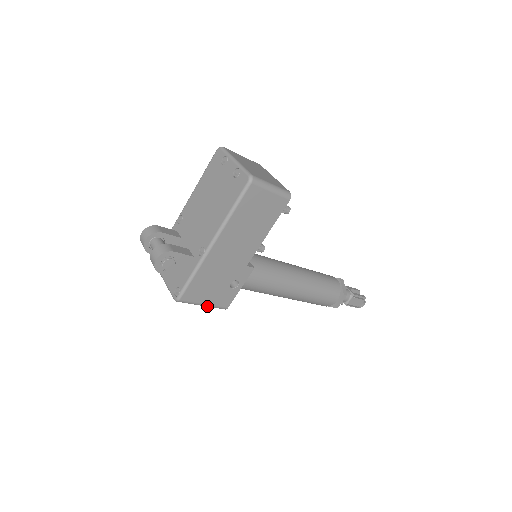
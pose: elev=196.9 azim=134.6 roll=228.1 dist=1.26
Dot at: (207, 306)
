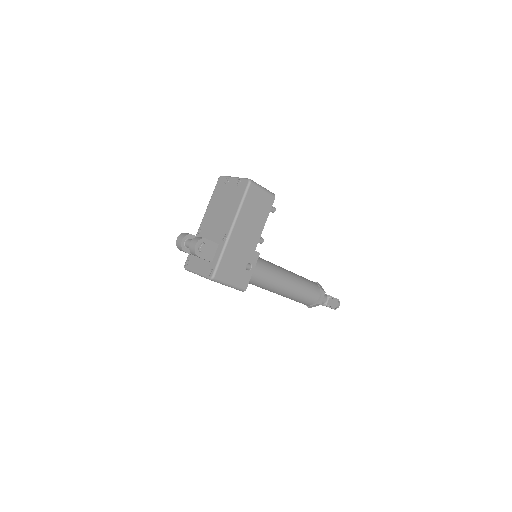
Dot at: (232, 286)
